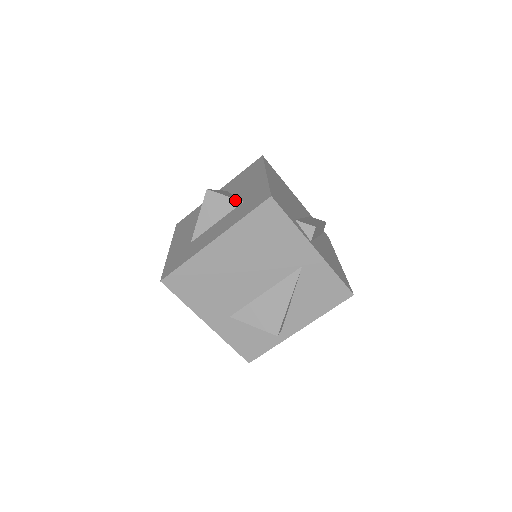
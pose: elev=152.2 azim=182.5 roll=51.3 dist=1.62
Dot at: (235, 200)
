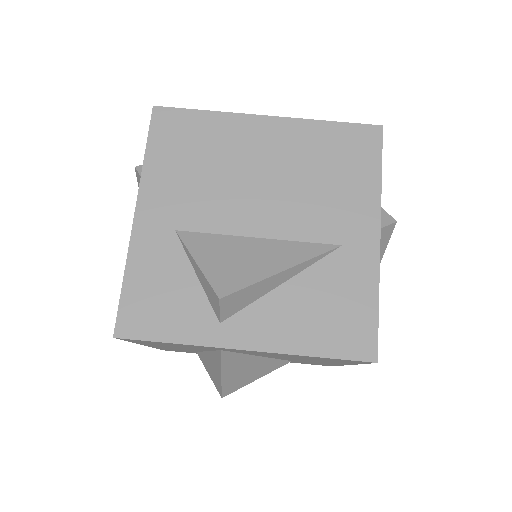
Dot at: occluded
